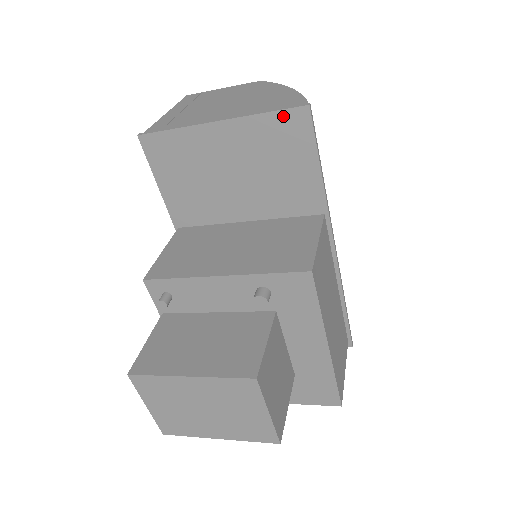
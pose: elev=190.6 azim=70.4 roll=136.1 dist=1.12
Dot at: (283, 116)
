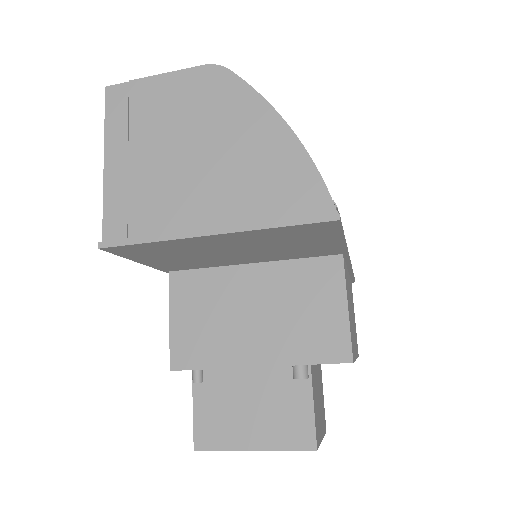
Dot at: (302, 227)
